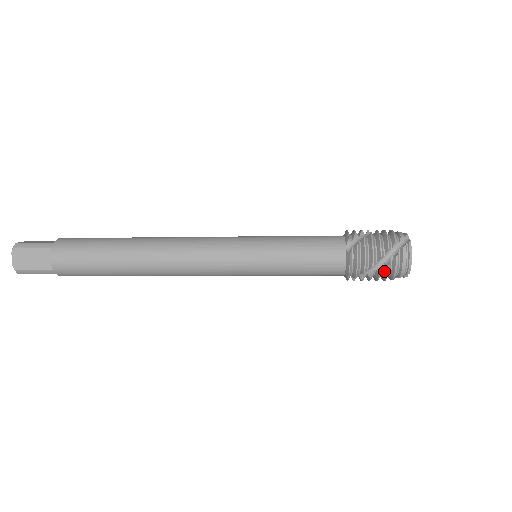
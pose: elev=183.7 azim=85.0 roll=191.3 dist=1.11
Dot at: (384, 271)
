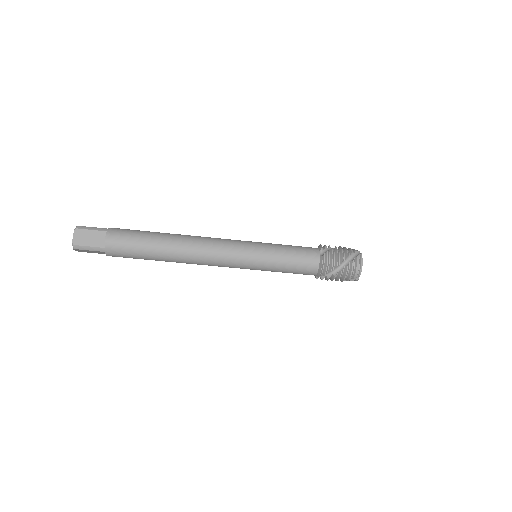
Dot at: (344, 272)
